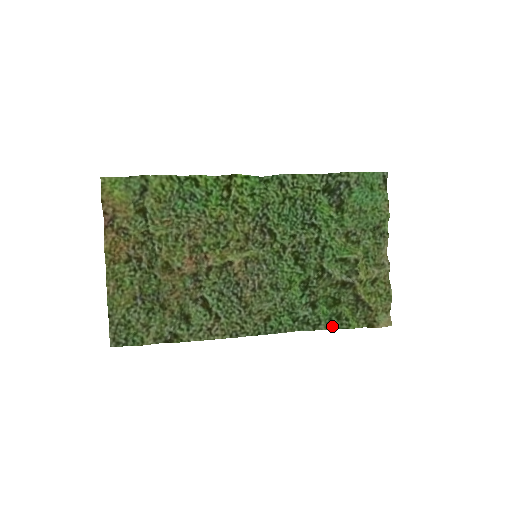
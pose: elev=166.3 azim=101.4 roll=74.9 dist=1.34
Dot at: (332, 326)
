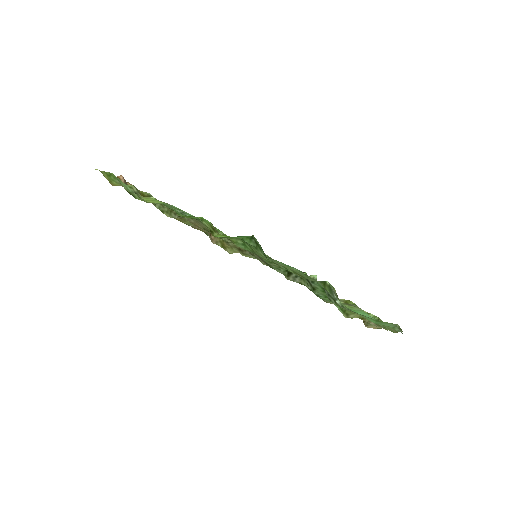
Dot at: occluded
